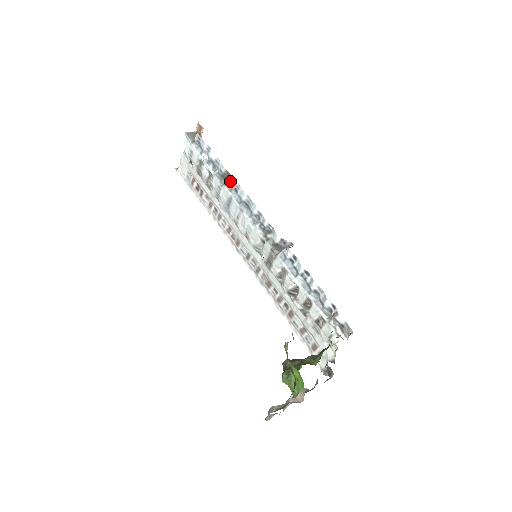
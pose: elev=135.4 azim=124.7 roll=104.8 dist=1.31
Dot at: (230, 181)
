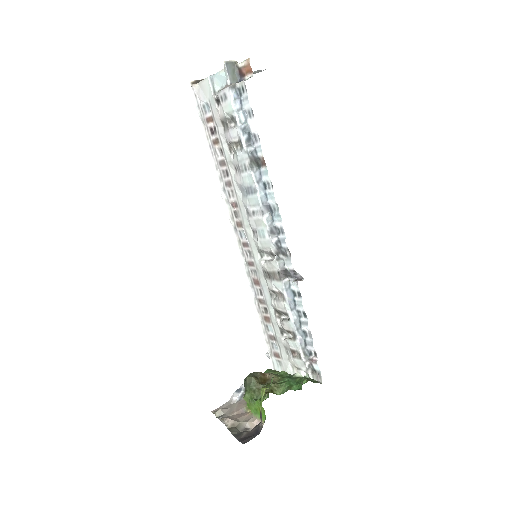
Dot at: (262, 171)
